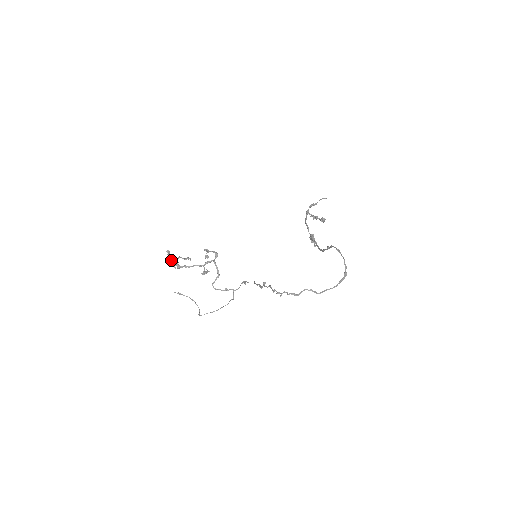
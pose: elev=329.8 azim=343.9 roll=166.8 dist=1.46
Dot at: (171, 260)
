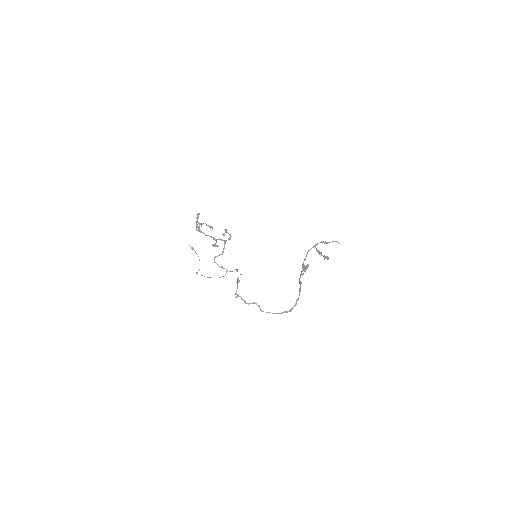
Dot at: (197, 222)
